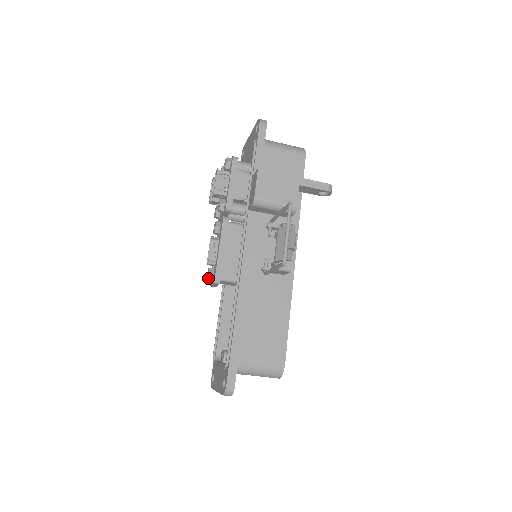
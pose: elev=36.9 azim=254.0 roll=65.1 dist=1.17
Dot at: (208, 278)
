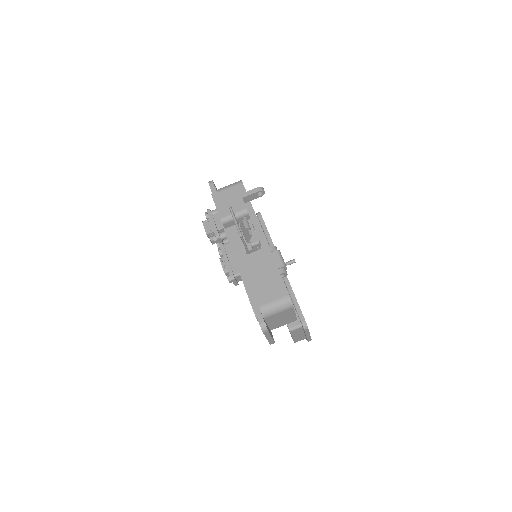
Dot at: (228, 280)
